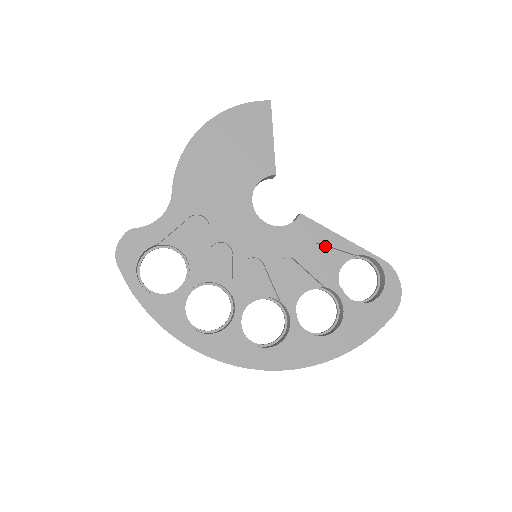
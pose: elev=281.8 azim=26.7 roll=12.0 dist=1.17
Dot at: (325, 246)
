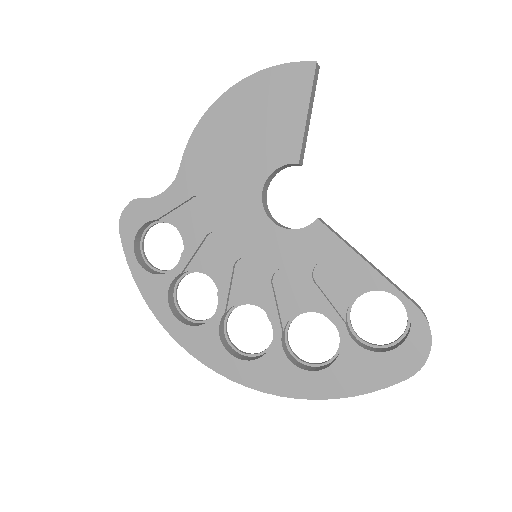
Dot at: (341, 266)
